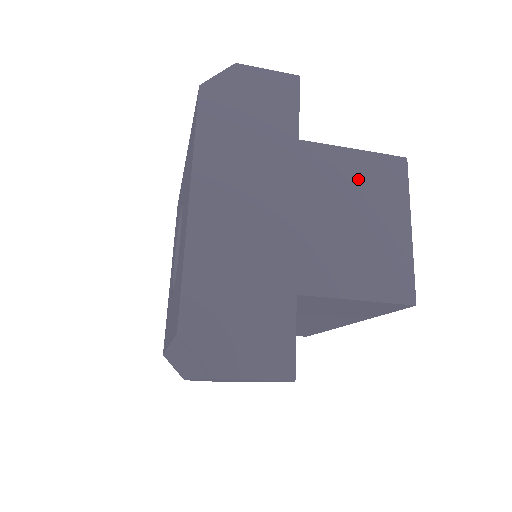
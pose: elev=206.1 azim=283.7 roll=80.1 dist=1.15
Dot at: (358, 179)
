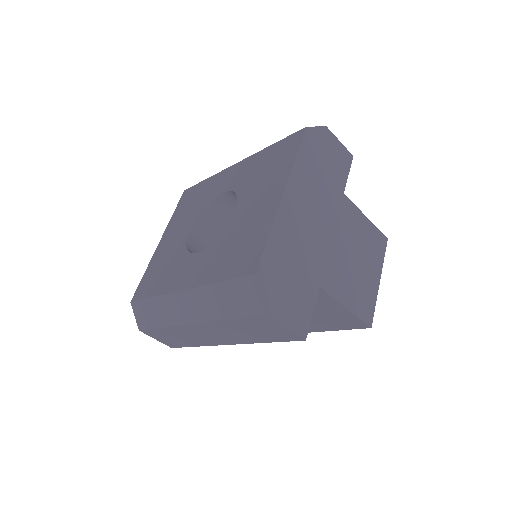
Dot at: (364, 236)
